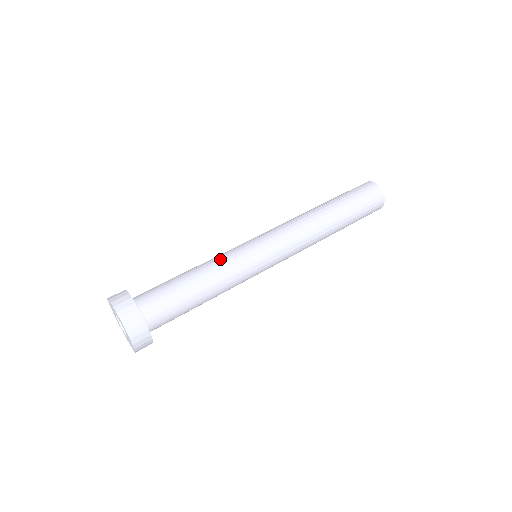
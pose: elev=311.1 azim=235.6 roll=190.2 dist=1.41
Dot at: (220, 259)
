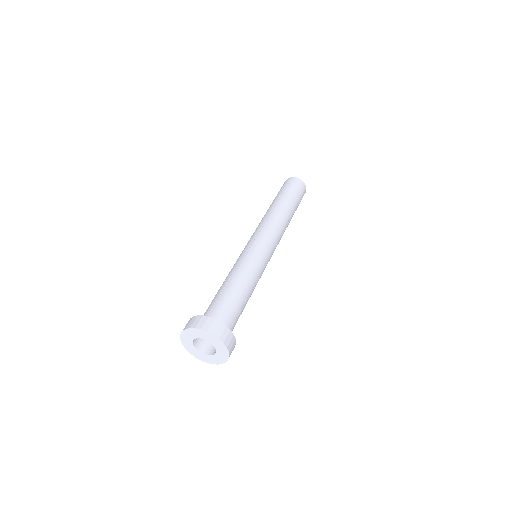
Dot at: (254, 272)
